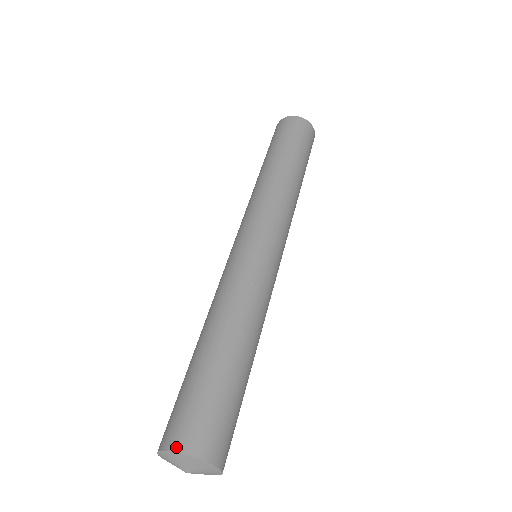
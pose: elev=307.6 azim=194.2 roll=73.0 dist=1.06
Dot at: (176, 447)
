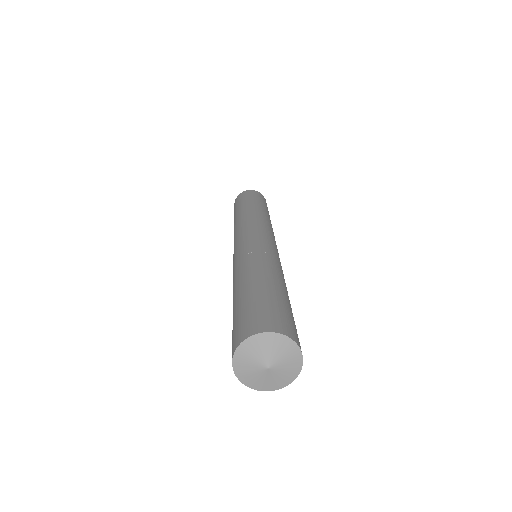
Dot at: (272, 329)
